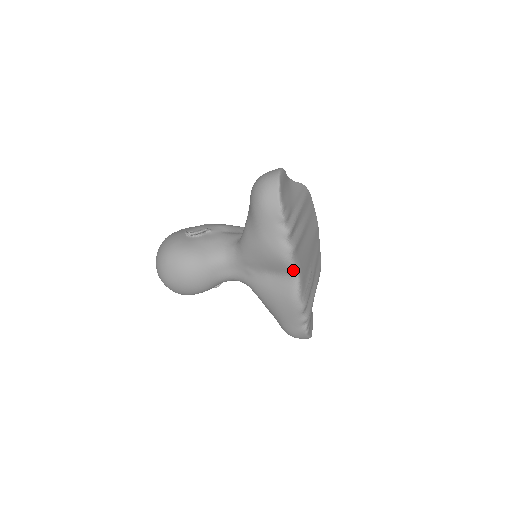
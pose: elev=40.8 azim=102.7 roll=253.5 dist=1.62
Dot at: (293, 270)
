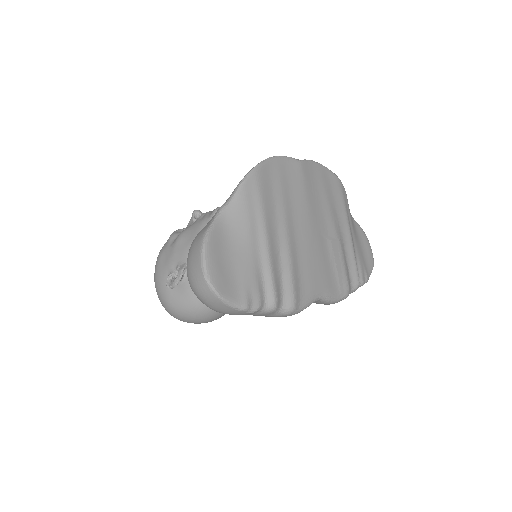
Dot at: occluded
